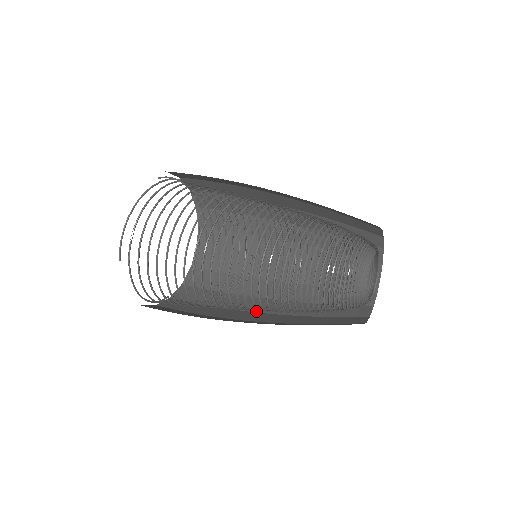
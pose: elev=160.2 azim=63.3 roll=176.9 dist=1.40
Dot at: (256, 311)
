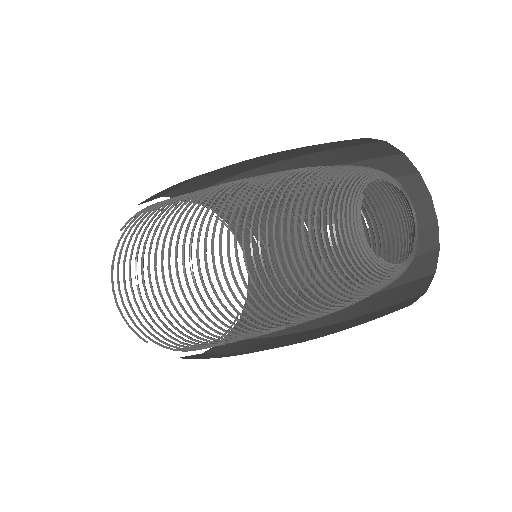
Dot at: occluded
